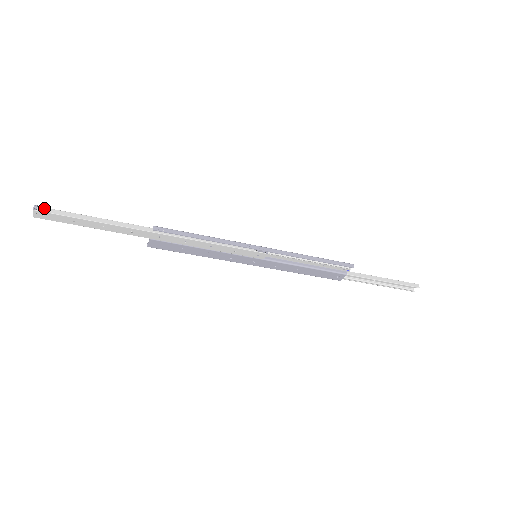
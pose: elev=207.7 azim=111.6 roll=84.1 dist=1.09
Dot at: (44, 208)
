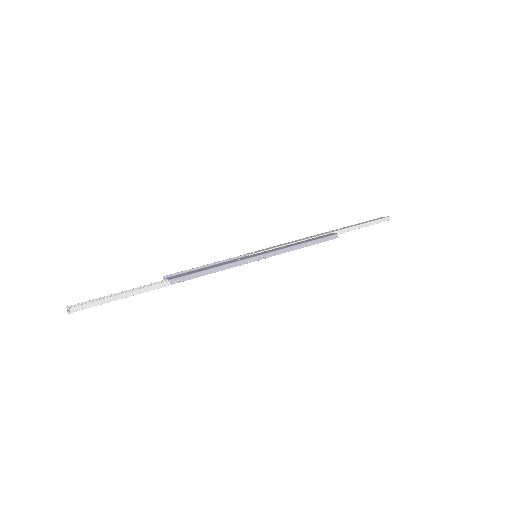
Dot at: (76, 307)
